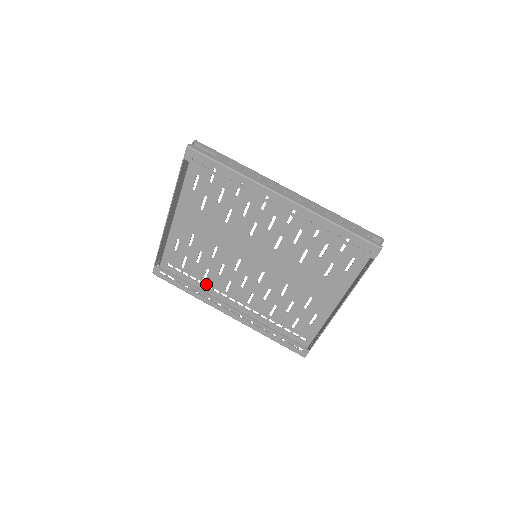
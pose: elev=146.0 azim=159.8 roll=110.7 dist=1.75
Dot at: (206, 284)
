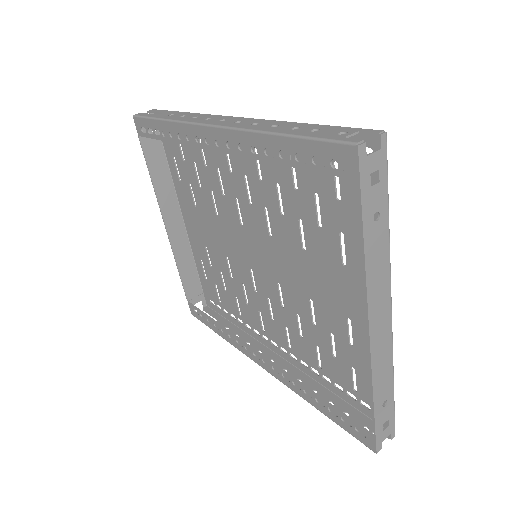
Dot at: (245, 323)
